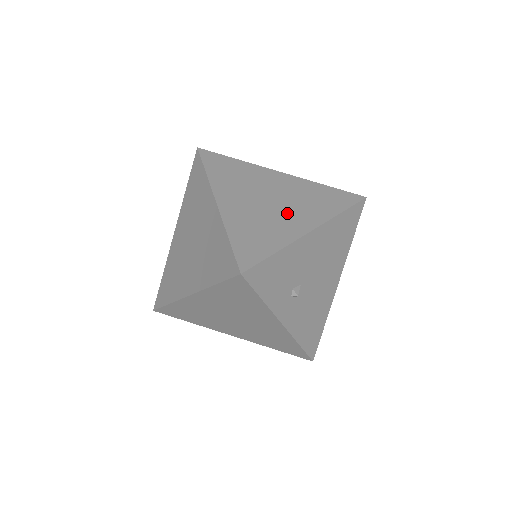
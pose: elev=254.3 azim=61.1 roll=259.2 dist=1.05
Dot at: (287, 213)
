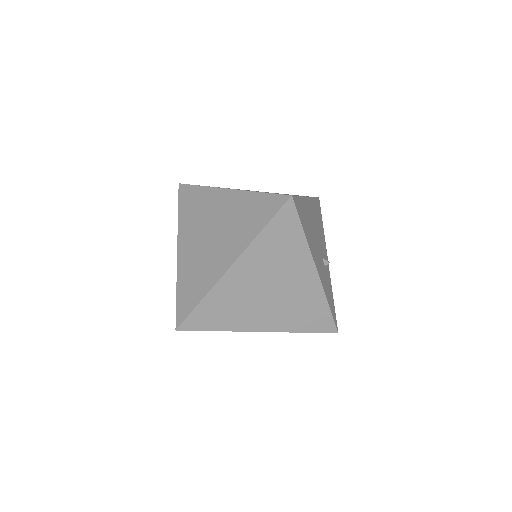
Dot at: (291, 284)
